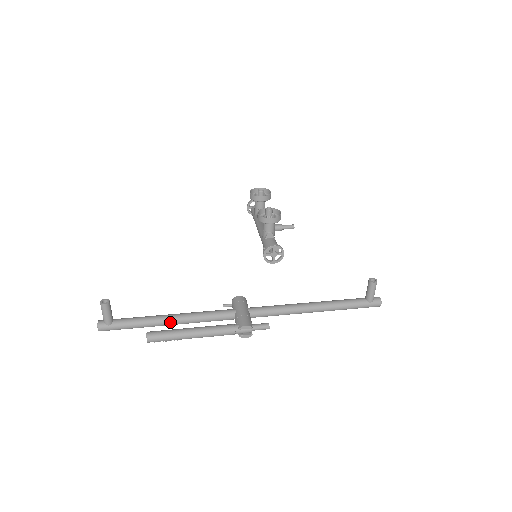
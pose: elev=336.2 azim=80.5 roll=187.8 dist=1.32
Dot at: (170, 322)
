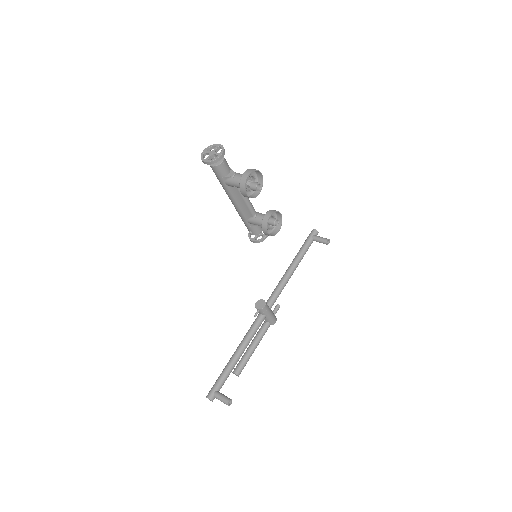
Dot at: (240, 356)
